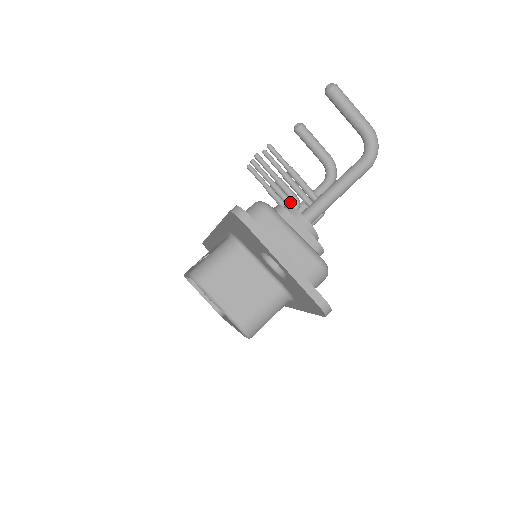
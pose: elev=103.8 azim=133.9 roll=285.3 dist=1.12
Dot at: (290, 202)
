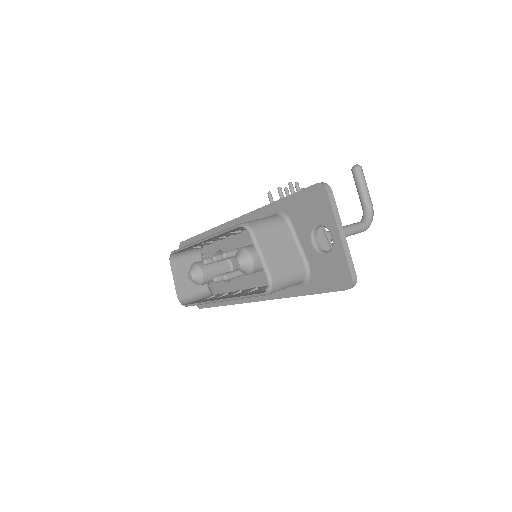
Dot at: occluded
